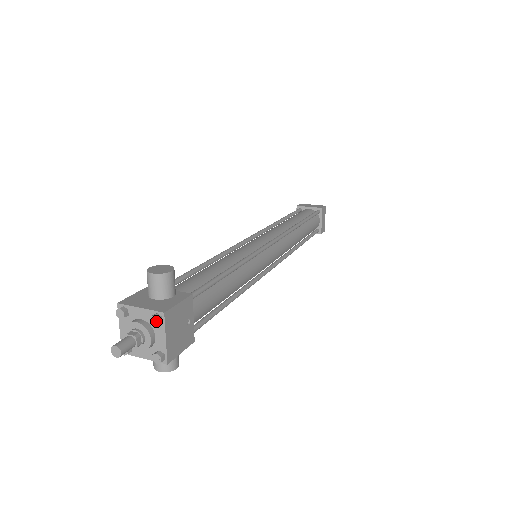
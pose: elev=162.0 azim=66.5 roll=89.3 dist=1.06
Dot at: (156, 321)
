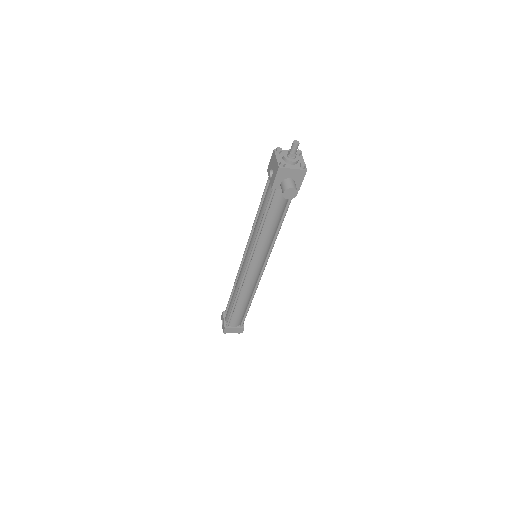
Dot at: (300, 151)
